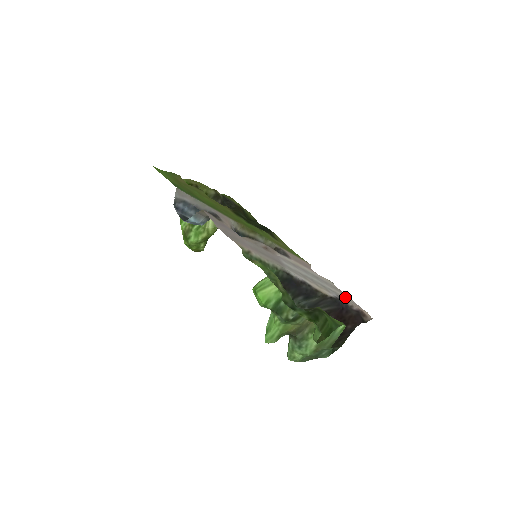
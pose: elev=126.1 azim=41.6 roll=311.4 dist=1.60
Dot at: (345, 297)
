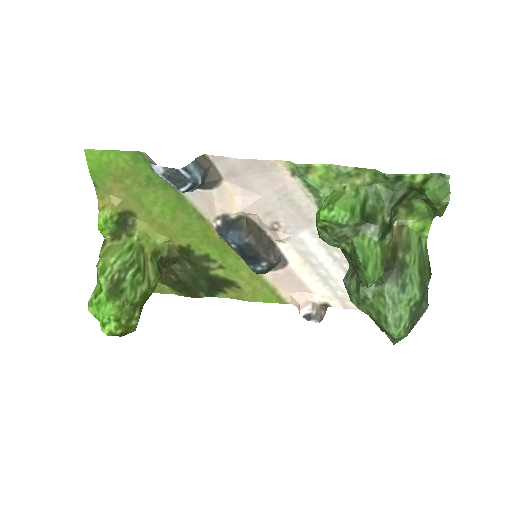
Dot at: occluded
